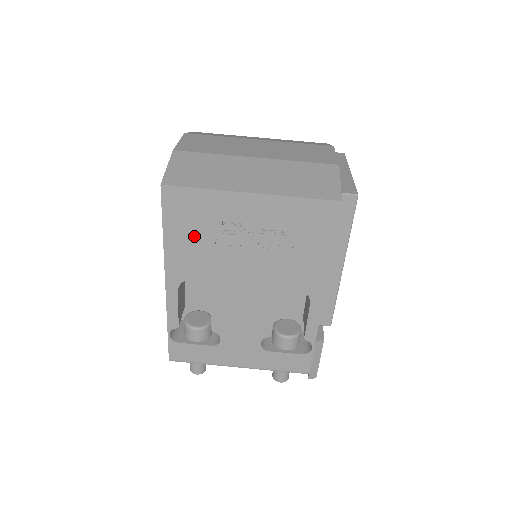
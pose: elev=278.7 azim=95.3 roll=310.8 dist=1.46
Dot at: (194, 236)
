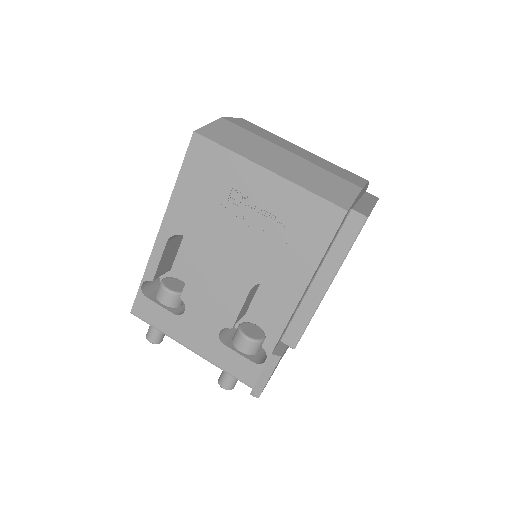
Dot at: (202, 192)
